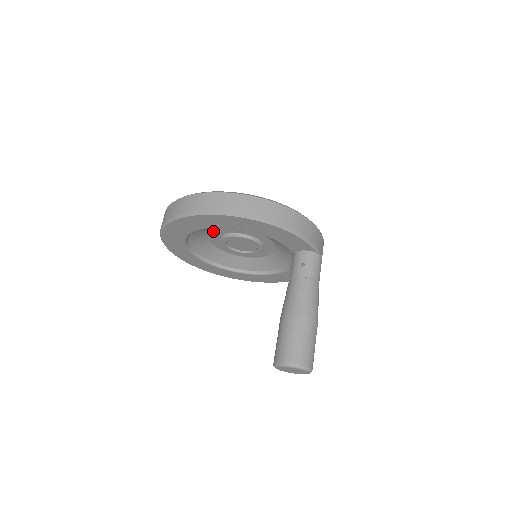
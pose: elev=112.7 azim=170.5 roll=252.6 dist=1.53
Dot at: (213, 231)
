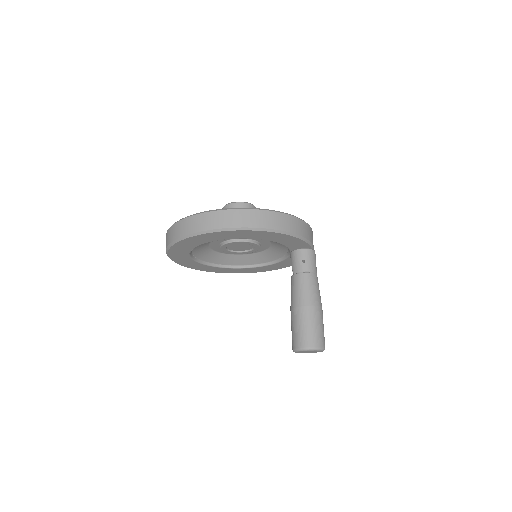
Dot at: occluded
